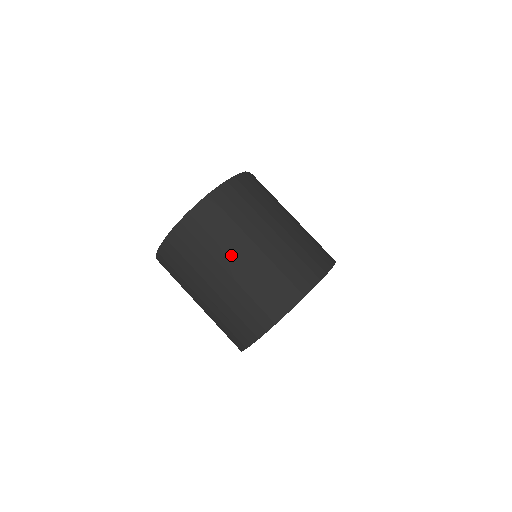
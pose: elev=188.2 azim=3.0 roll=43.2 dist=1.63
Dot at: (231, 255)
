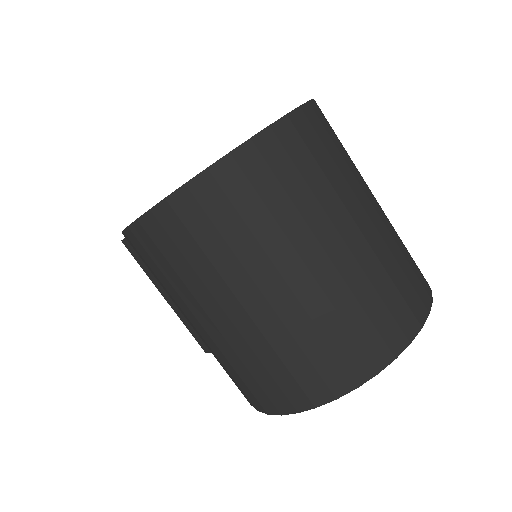
Dot at: (337, 224)
